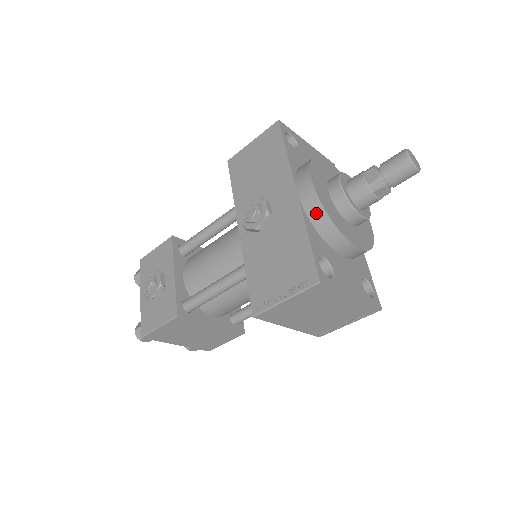
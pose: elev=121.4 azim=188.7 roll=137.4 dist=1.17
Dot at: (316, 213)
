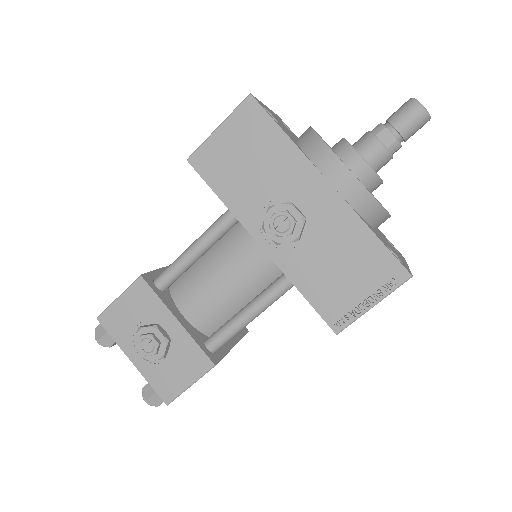
Dot at: (363, 202)
